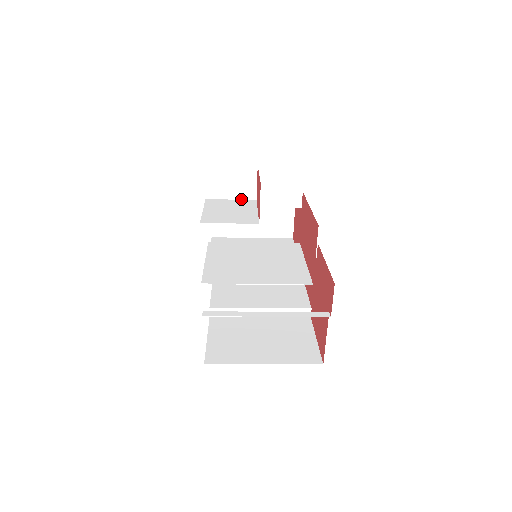
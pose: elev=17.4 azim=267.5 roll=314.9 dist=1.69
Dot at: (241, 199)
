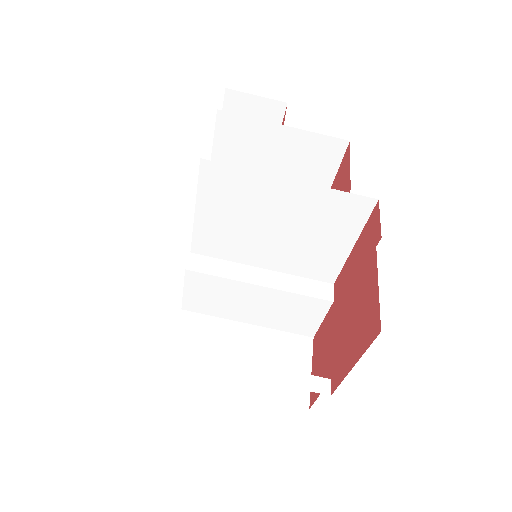
Dot at: occluded
